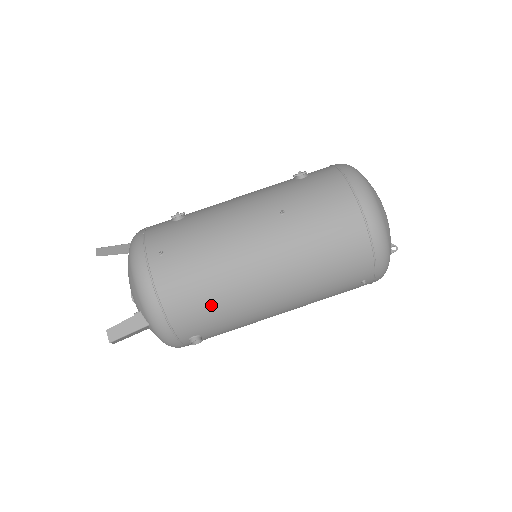
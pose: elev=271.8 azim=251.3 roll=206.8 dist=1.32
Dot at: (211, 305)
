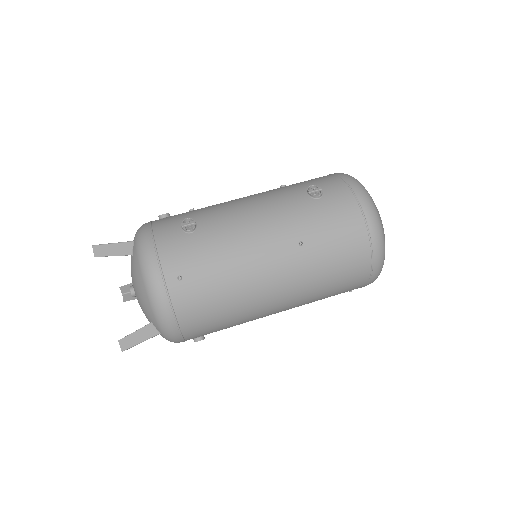
Dot at: (223, 322)
